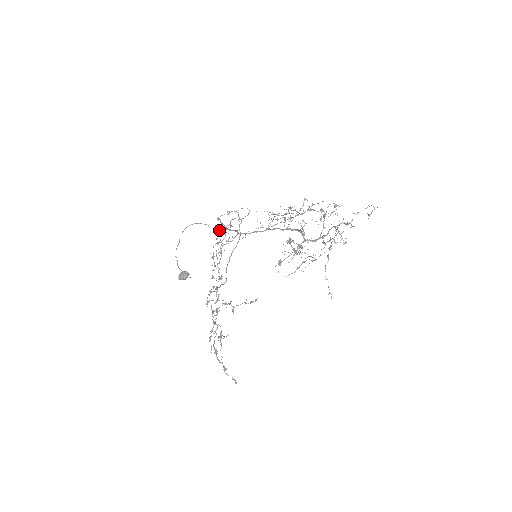
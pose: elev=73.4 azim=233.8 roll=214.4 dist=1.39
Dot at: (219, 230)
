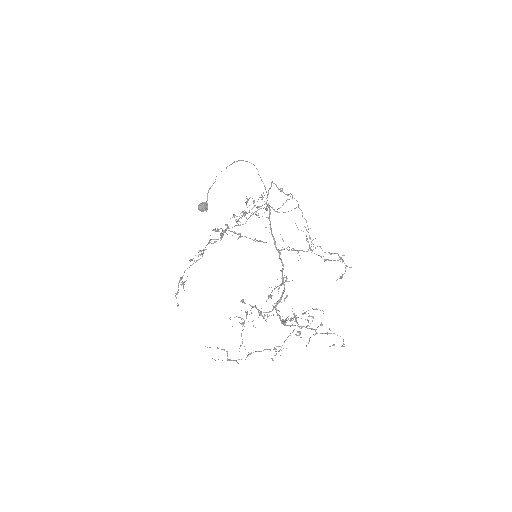
Dot at: (263, 193)
